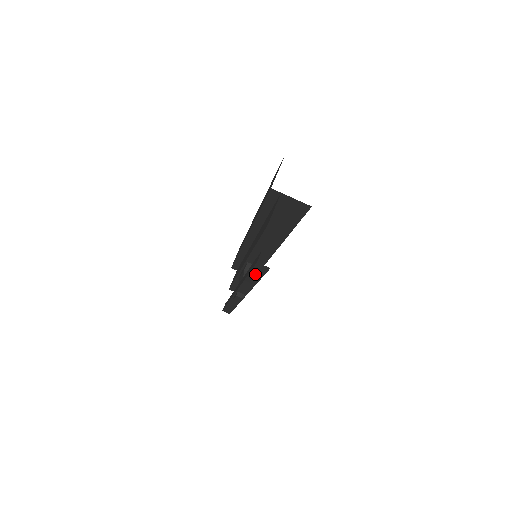
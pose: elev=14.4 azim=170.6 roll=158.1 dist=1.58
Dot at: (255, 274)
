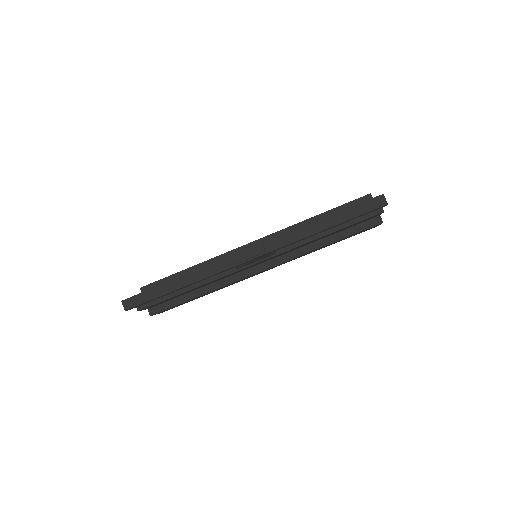
Dot at: (351, 212)
